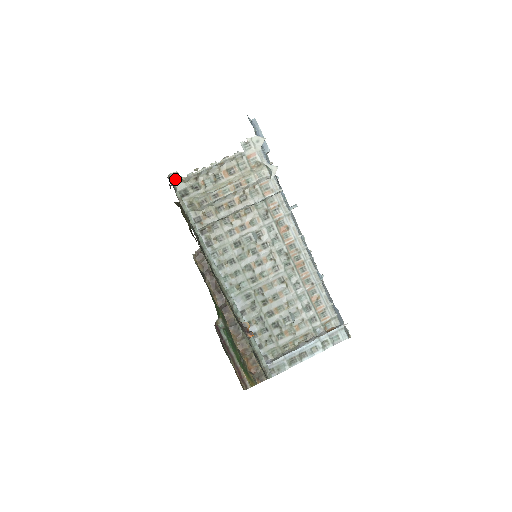
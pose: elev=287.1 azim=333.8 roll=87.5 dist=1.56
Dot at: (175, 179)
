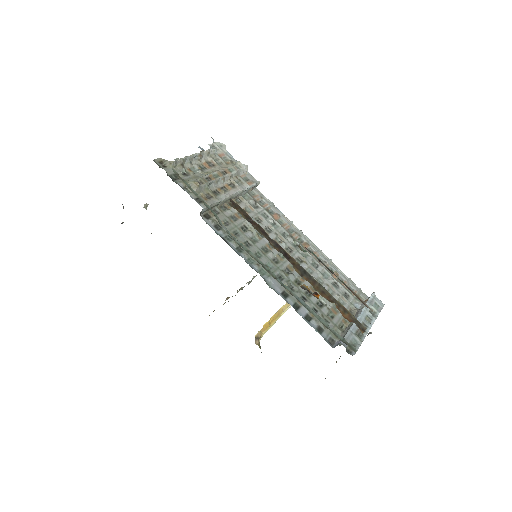
Dot at: (161, 164)
